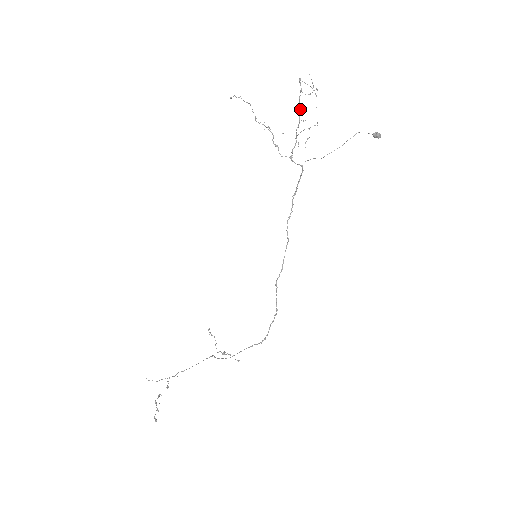
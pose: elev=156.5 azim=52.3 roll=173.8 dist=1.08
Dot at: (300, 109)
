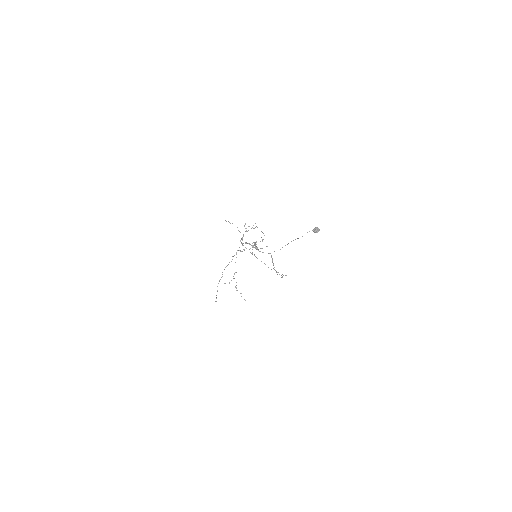
Dot at: occluded
